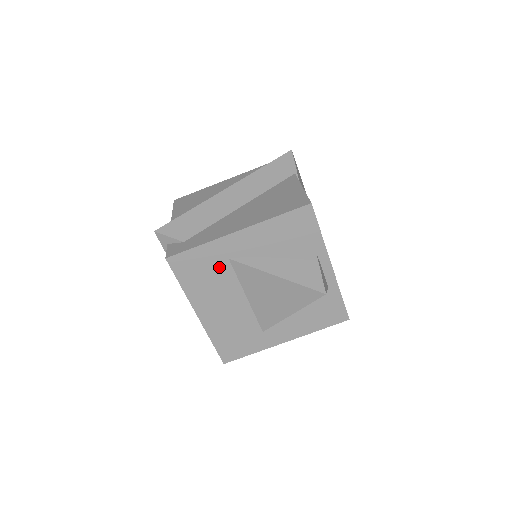
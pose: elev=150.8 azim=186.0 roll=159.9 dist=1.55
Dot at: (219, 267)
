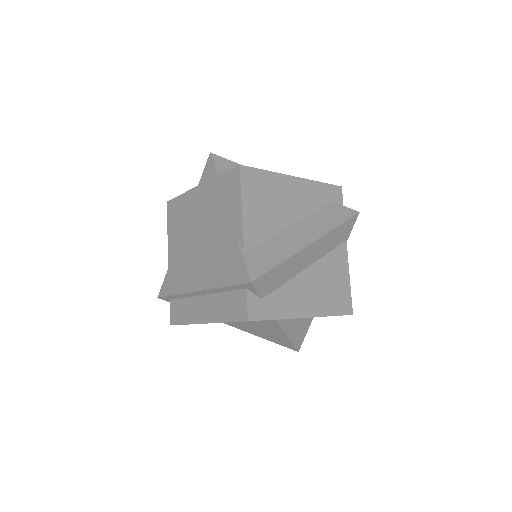
Dot at: occluded
